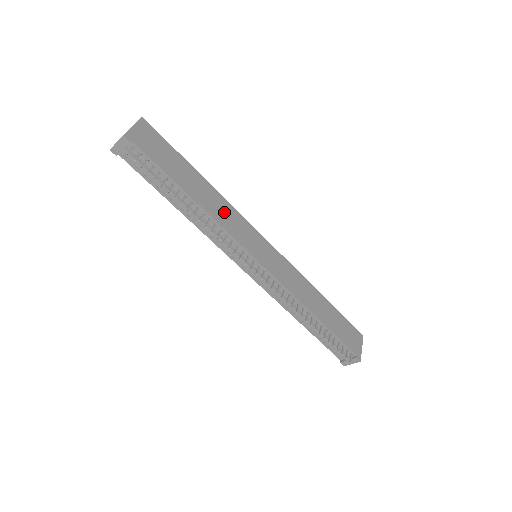
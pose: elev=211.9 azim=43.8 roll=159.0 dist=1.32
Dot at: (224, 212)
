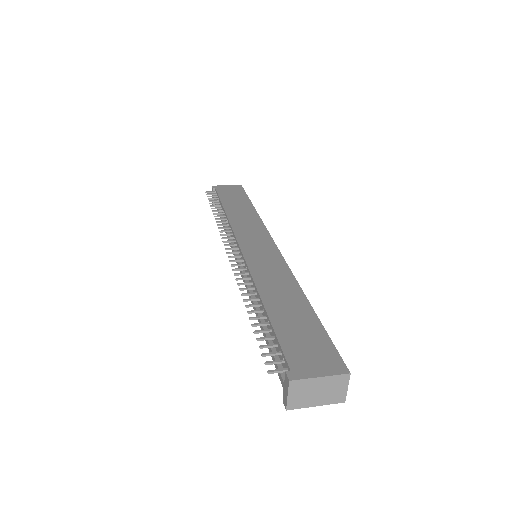
Dot at: (247, 221)
